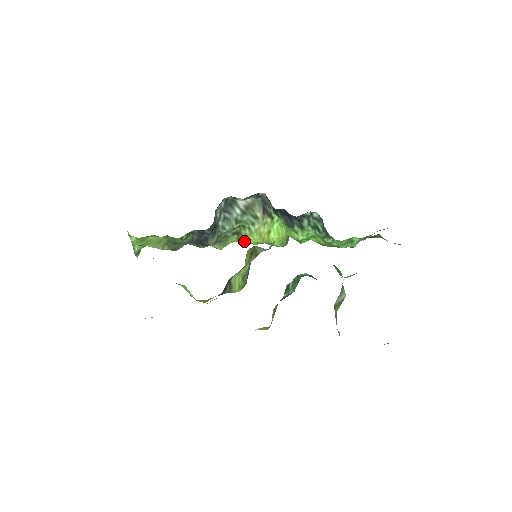
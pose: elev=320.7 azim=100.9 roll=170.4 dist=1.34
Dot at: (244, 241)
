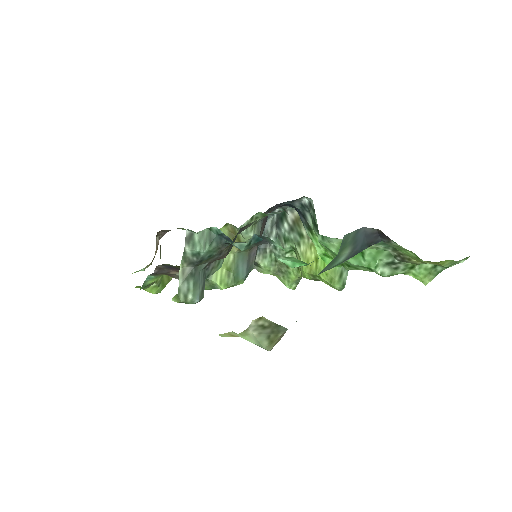
Dot at: (302, 275)
